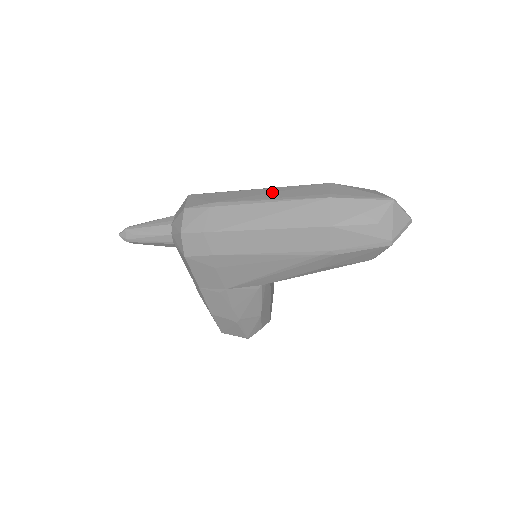
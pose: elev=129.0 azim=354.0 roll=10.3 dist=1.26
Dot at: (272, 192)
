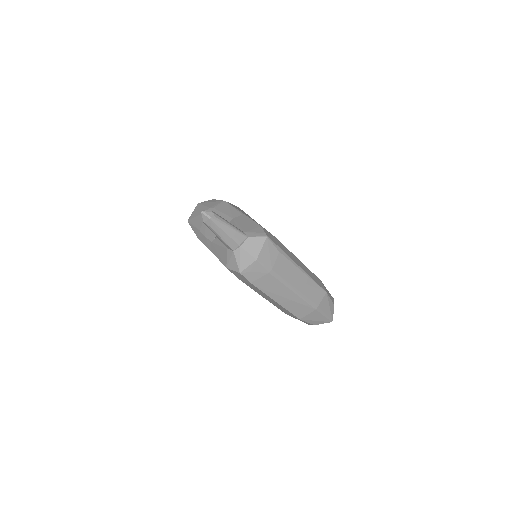
Dot at: (302, 281)
